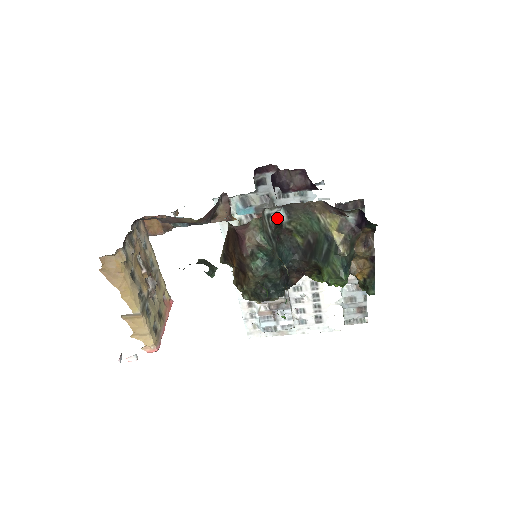
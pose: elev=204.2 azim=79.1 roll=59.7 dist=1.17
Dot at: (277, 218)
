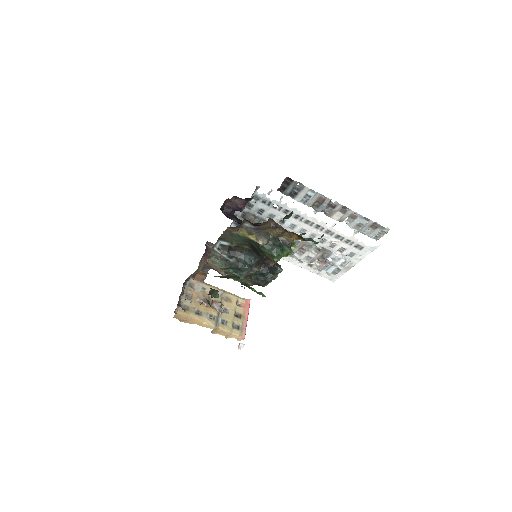
Dot at: (224, 246)
